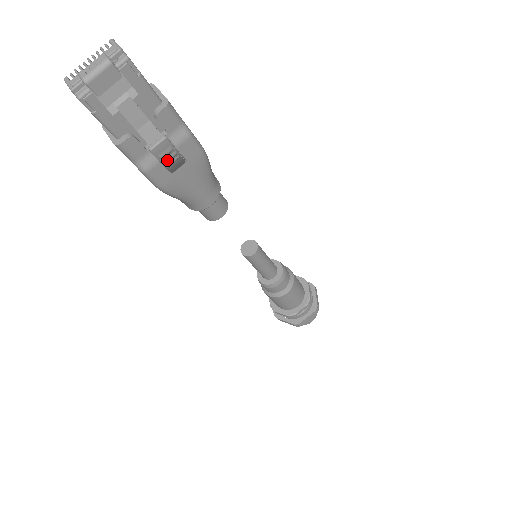
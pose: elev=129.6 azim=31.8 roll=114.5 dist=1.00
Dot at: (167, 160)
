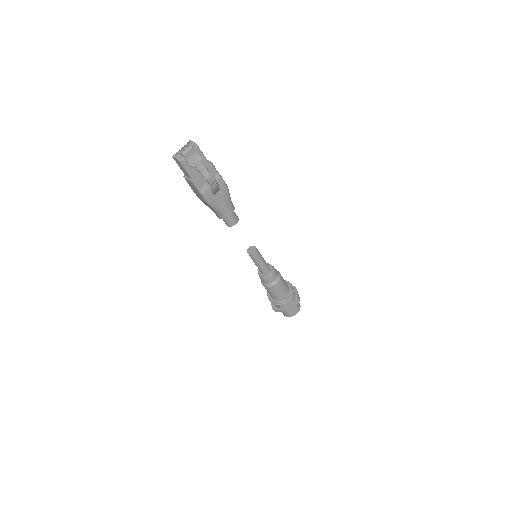
Dot at: (213, 185)
